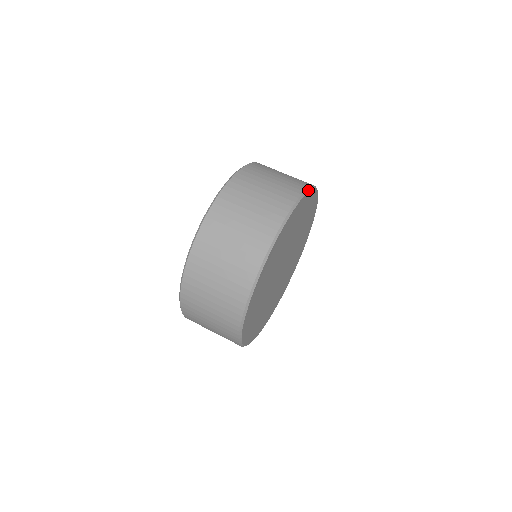
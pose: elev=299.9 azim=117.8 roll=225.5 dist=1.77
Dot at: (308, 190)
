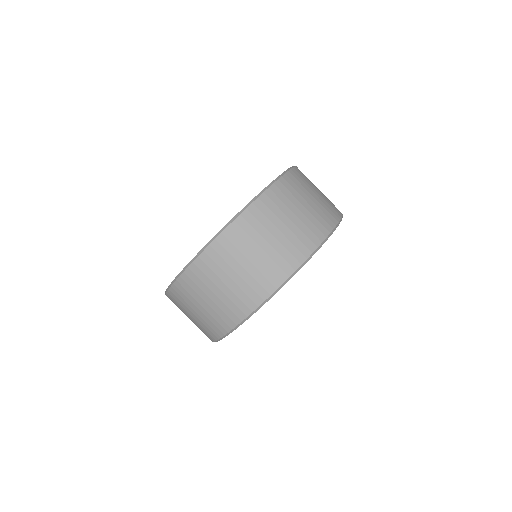
Dot at: (334, 229)
